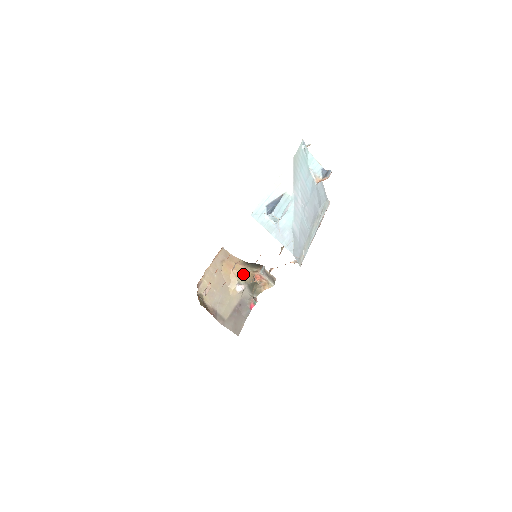
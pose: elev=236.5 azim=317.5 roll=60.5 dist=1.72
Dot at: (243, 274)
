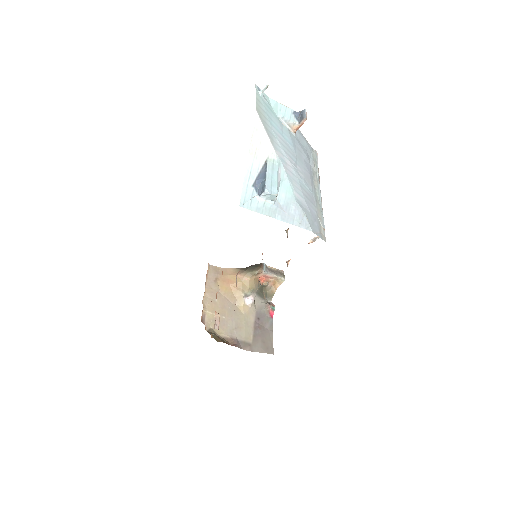
Dot at: (245, 283)
